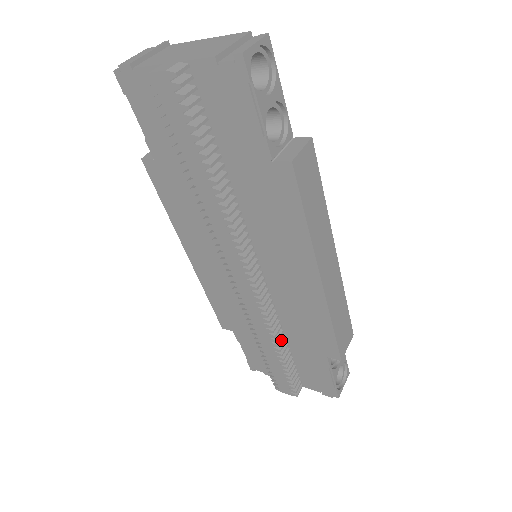
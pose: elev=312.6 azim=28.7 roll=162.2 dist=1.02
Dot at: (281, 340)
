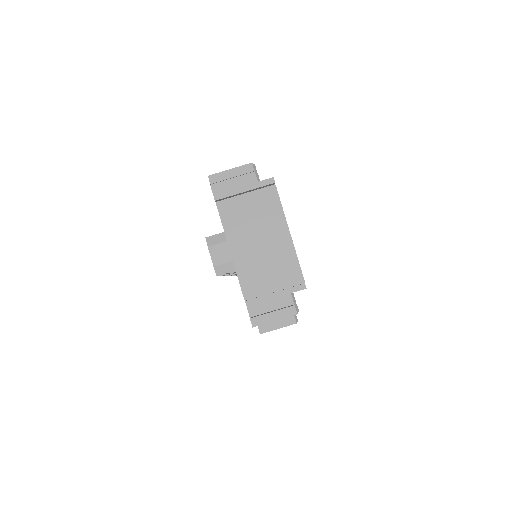
Dot at: occluded
